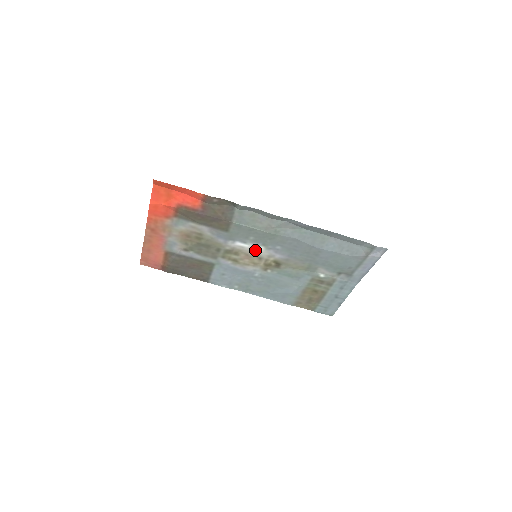
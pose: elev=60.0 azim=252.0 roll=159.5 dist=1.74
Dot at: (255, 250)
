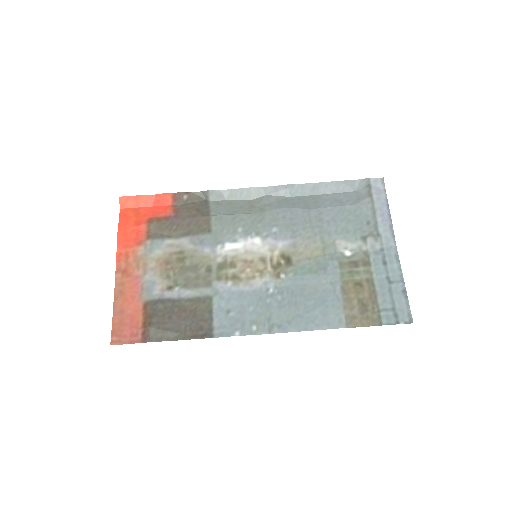
Dot at: (251, 248)
